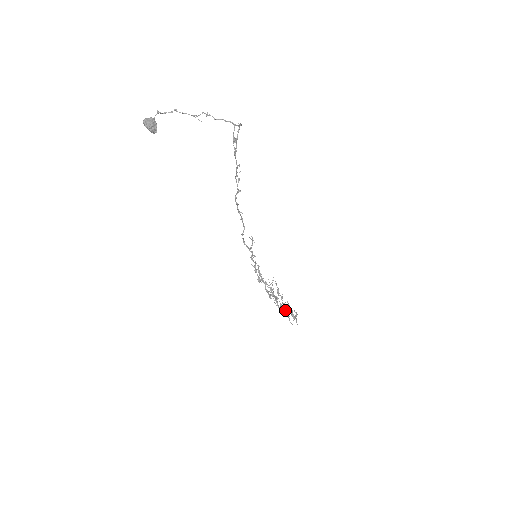
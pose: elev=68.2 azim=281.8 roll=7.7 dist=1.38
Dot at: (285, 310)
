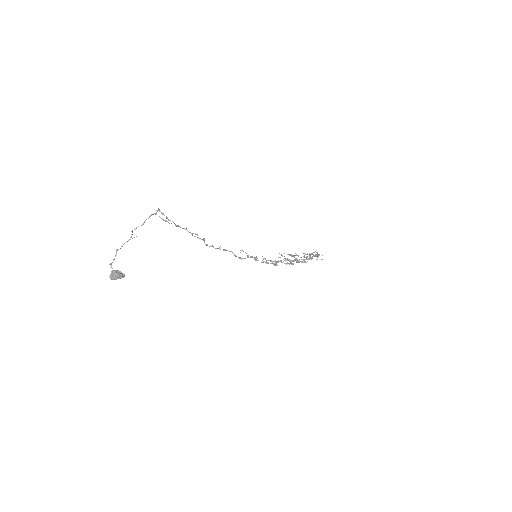
Dot at: (308, 259)
